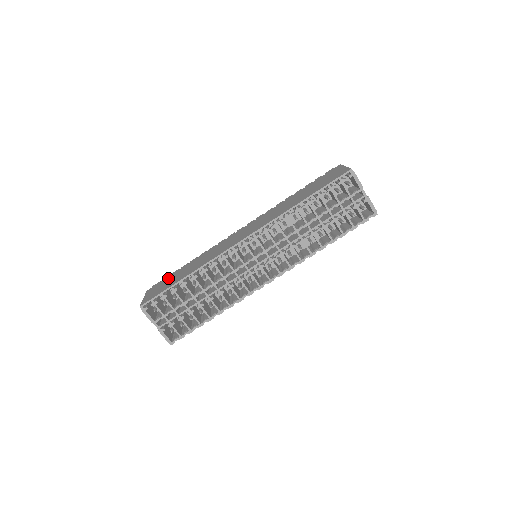
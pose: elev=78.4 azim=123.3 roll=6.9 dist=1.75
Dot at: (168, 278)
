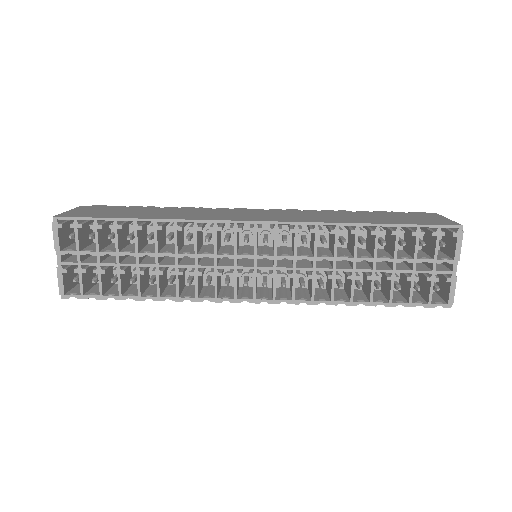
Dot at: (120, 207)
